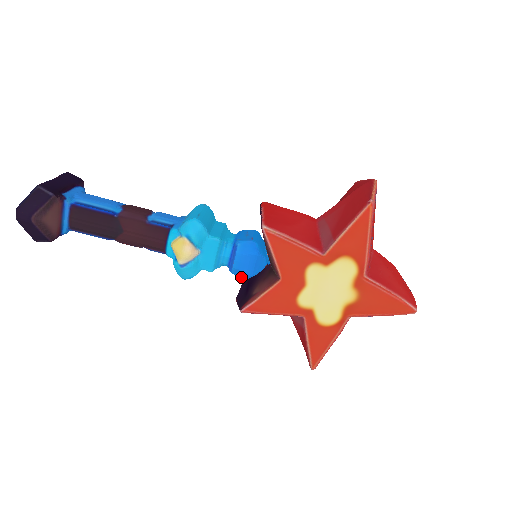
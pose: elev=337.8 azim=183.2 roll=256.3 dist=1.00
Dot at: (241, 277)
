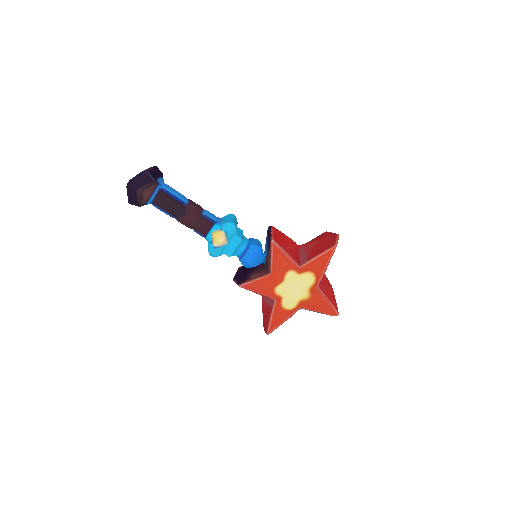
Dot at: (245, 266)
